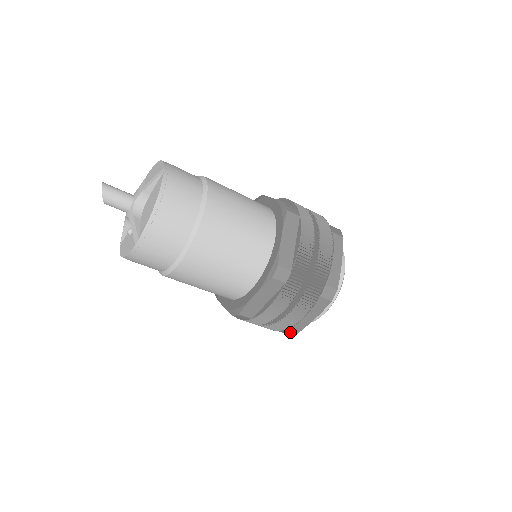
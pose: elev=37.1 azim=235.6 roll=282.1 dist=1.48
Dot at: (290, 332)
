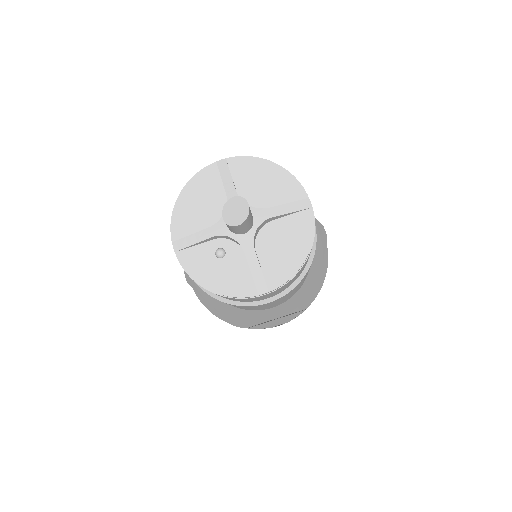
Dot at: occluded
